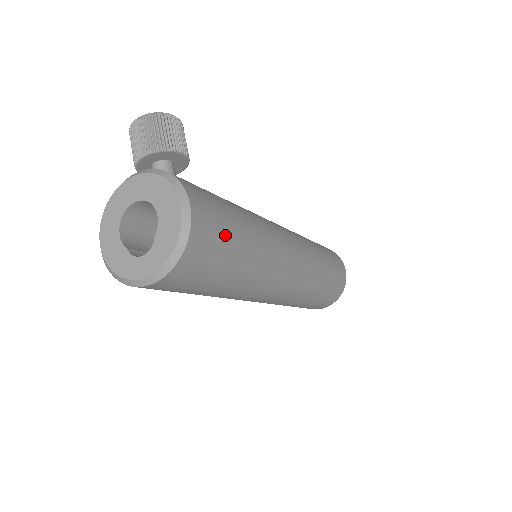
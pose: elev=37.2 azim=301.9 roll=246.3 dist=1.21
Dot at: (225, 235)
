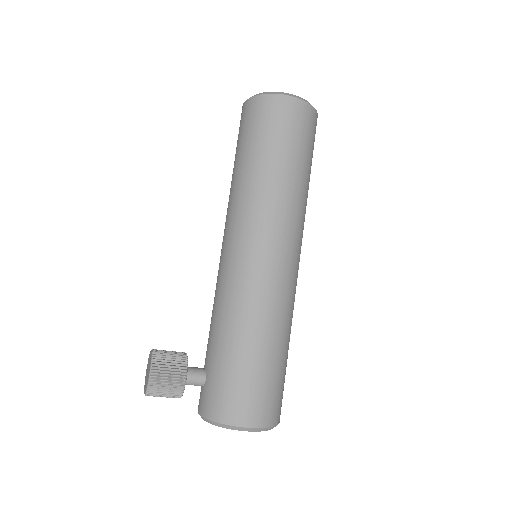
Dot at: (267, 384)
